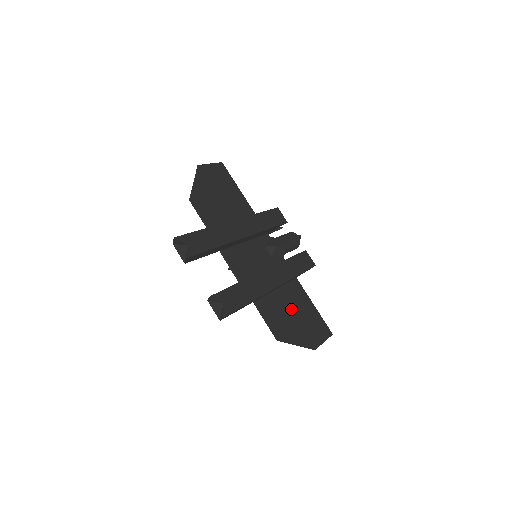
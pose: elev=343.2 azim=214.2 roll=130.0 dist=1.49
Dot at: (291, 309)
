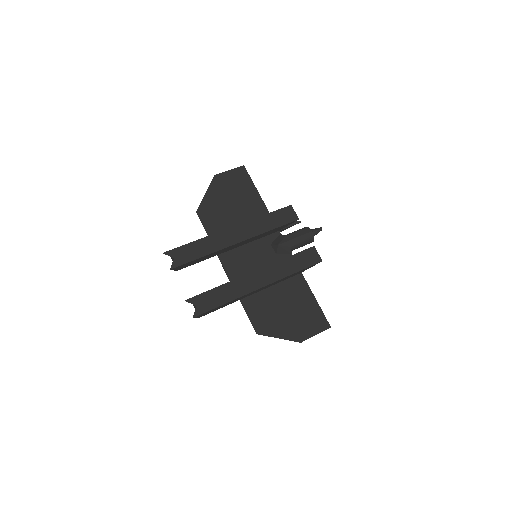
Dot at: (284, 304)
